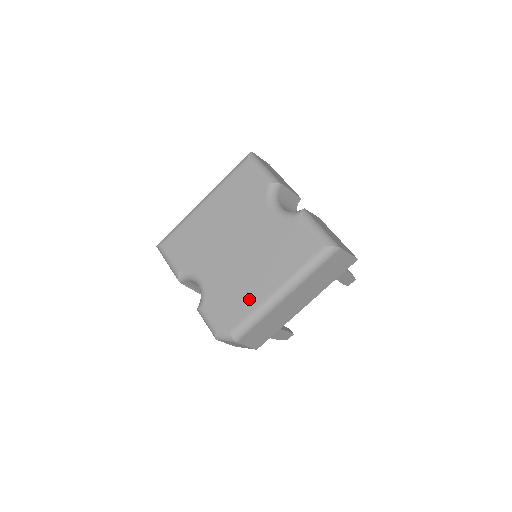
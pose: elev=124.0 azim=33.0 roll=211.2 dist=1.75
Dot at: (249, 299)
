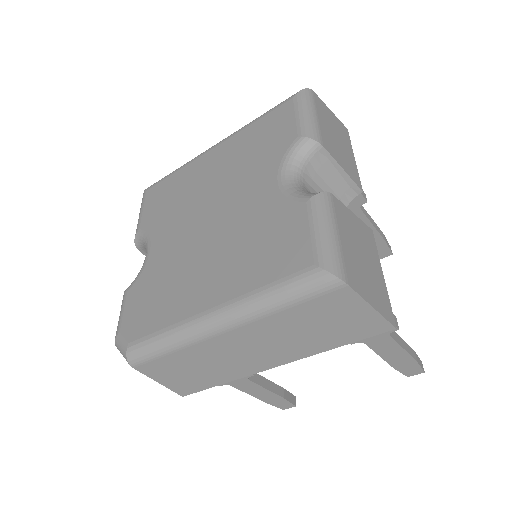
Dot at: (174, 307)
